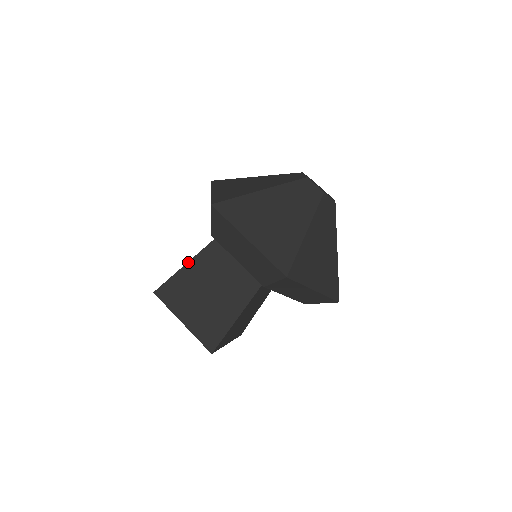
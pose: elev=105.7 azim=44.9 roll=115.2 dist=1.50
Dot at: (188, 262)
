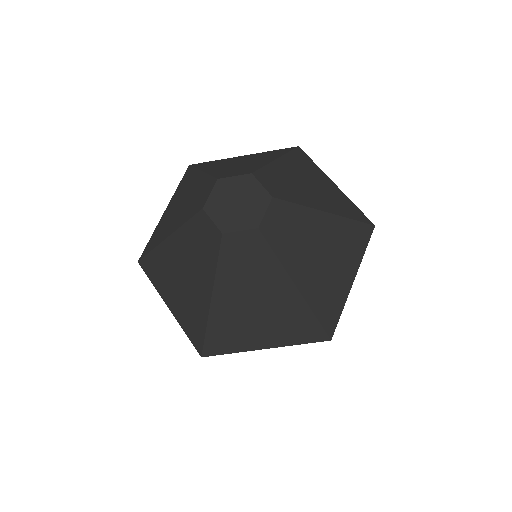
Dot at: occluded
